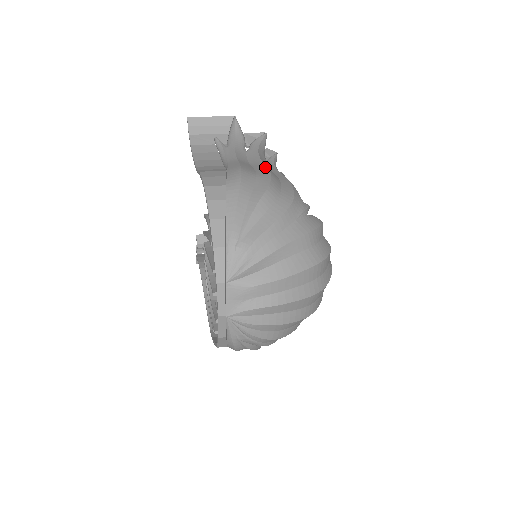
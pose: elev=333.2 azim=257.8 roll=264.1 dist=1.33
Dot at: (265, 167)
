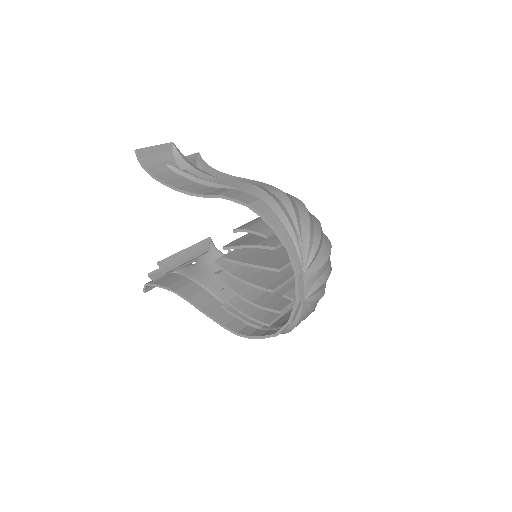
Dot at: (250, 180)
